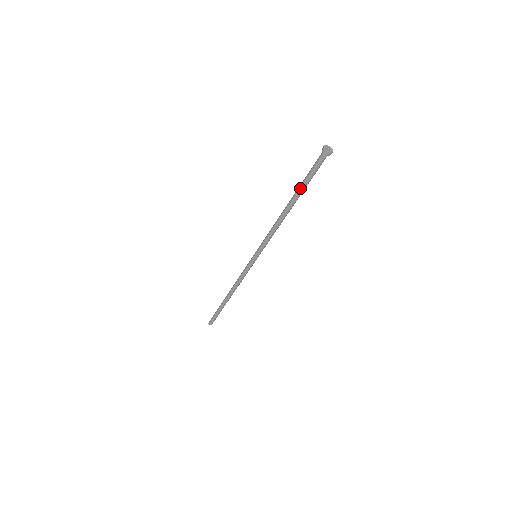
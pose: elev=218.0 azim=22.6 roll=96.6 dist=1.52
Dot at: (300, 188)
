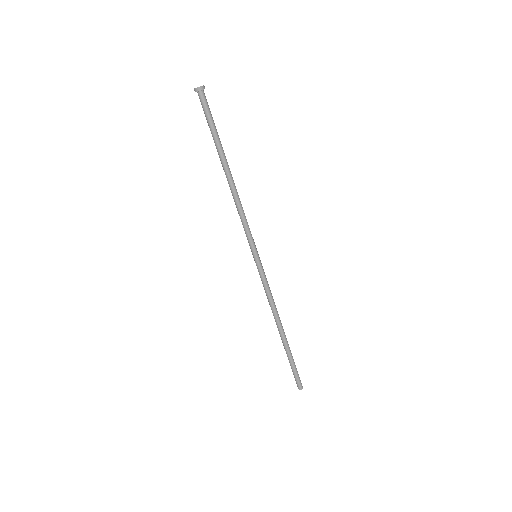
Dot at: (215, 144)
